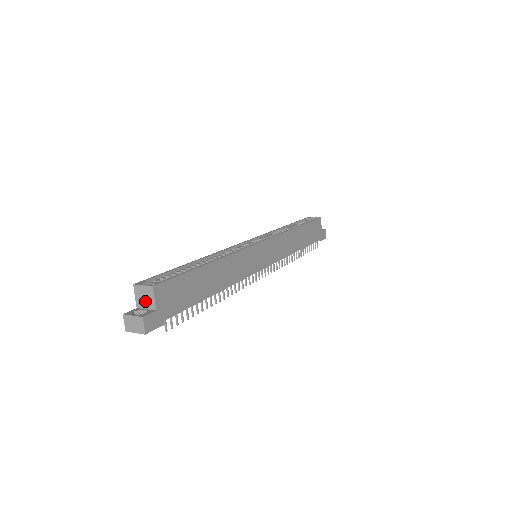
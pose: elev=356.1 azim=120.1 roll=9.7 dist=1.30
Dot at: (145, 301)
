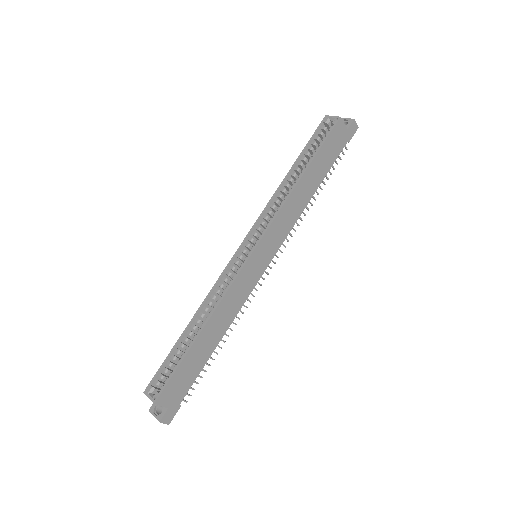
Dot at: occluded
